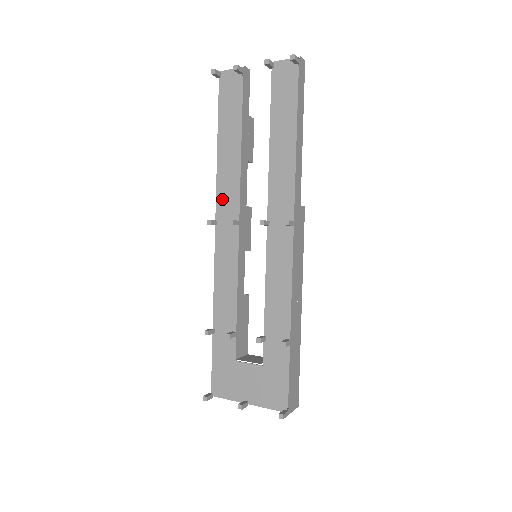
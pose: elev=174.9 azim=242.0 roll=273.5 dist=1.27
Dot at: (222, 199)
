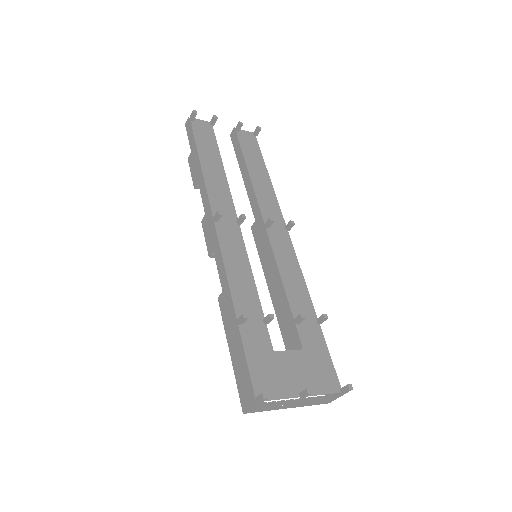
Dot at: (217, 202)
